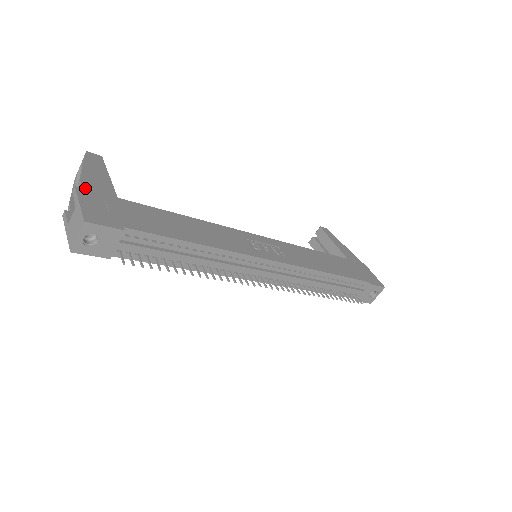
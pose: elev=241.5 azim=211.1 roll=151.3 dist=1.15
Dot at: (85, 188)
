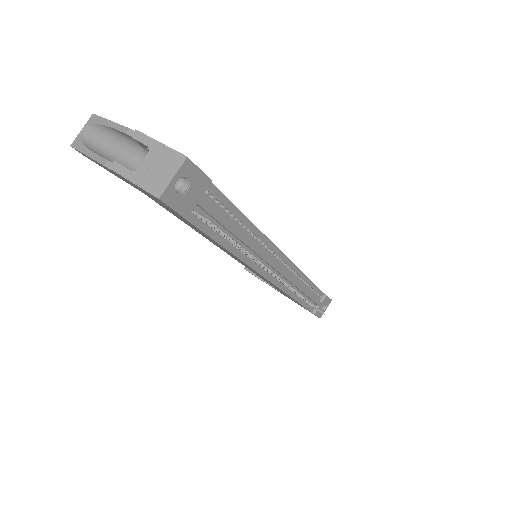
Dot at: occluded
